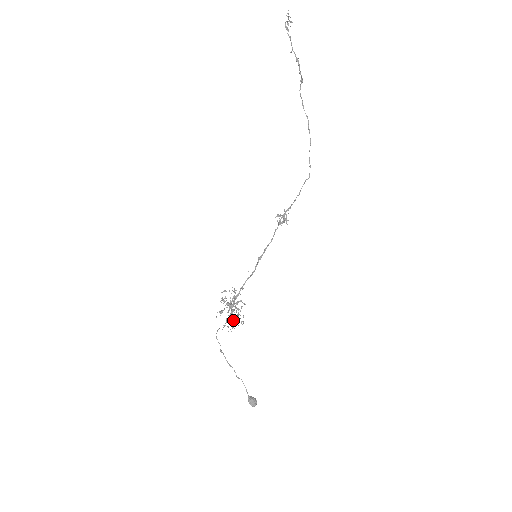
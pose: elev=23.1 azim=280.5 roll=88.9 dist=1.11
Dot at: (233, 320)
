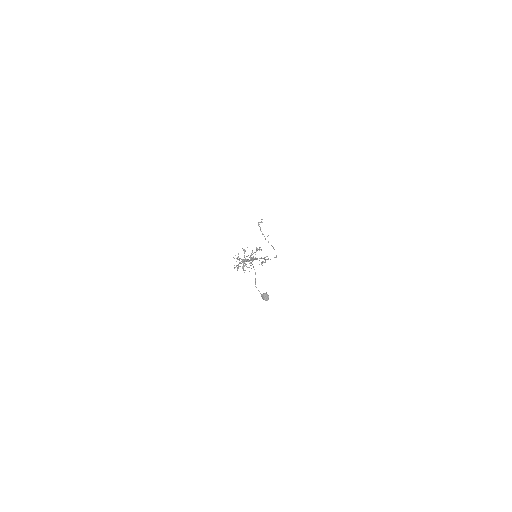
Dot at: (252, 258)
